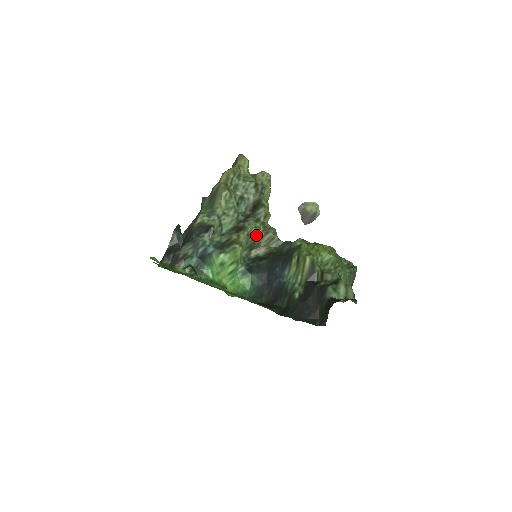
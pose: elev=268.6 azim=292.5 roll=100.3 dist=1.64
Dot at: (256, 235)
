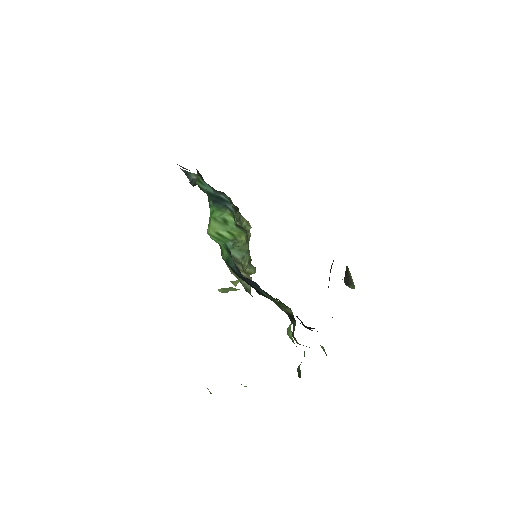
Dot at: (244, 263)
